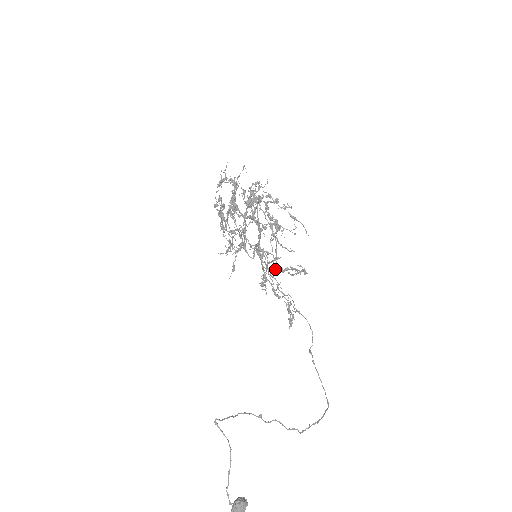
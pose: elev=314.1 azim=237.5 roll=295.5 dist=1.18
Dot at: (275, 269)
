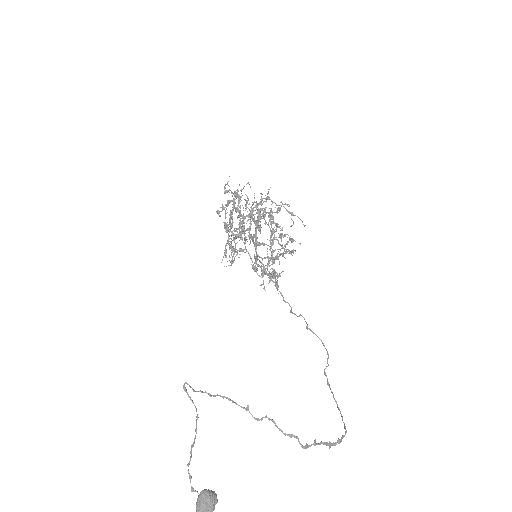
Dot at: (270, 257)
